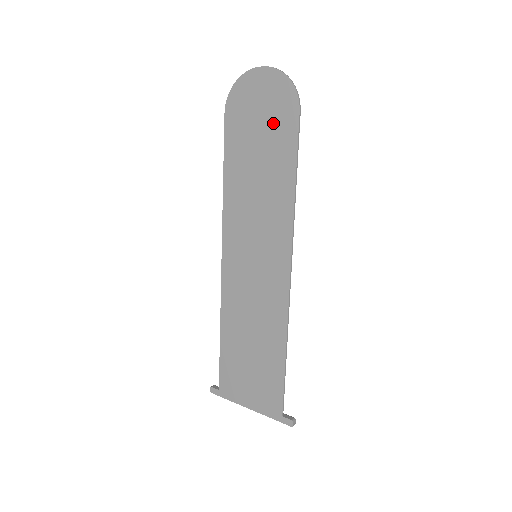
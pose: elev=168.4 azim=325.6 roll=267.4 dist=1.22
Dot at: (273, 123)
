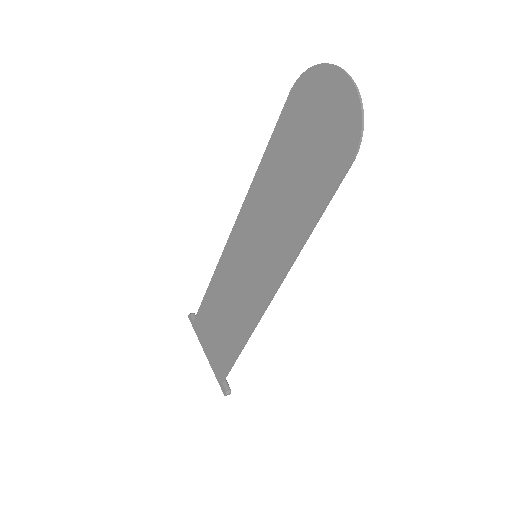
Dot at: (323, 150)
